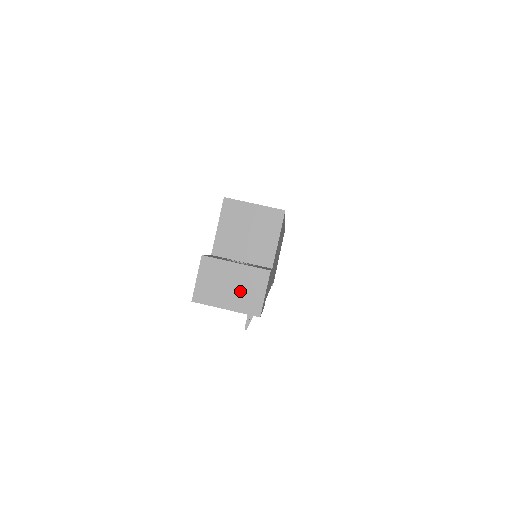
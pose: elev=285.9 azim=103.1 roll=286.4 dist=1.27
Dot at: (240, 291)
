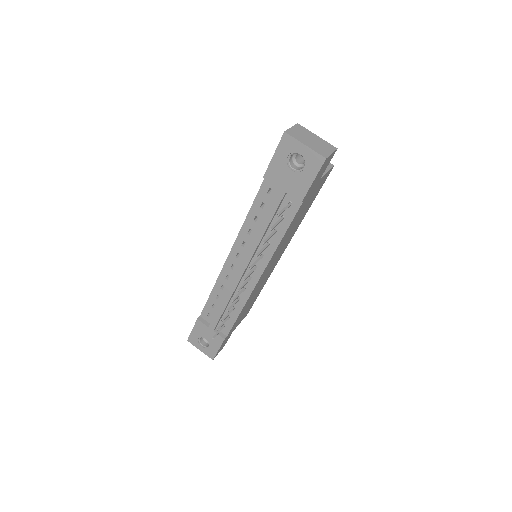
Dot at: (317, 144)
